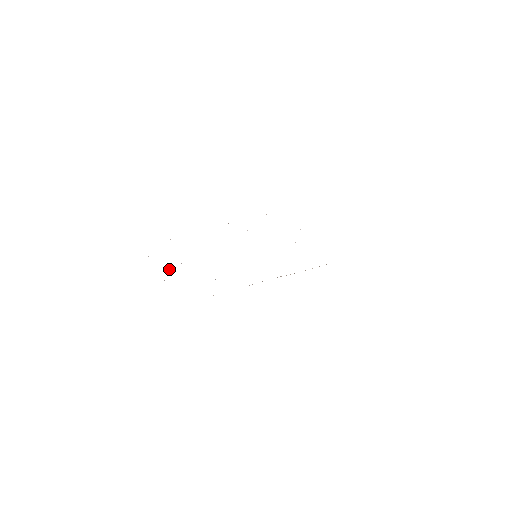
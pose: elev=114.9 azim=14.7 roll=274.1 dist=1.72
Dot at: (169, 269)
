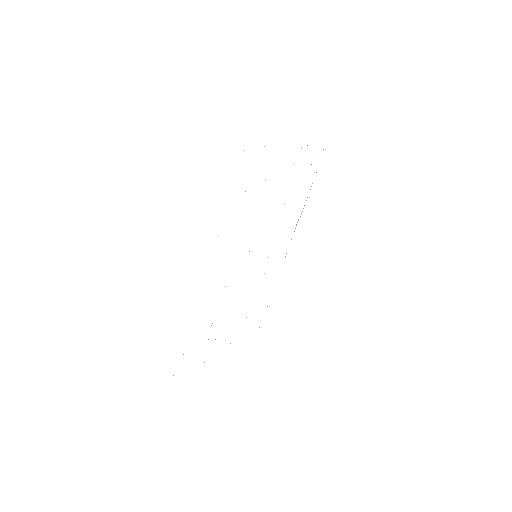
Dot at: occluded
